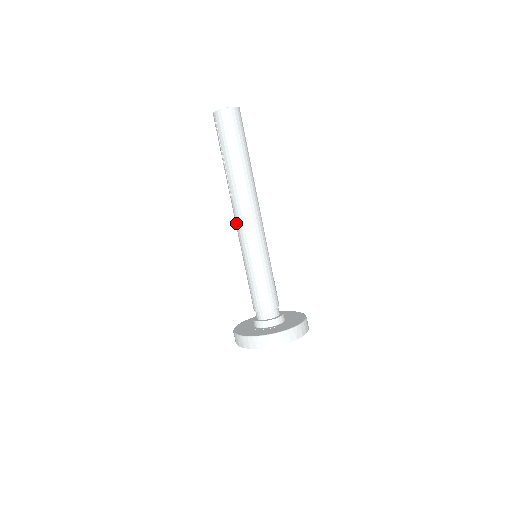
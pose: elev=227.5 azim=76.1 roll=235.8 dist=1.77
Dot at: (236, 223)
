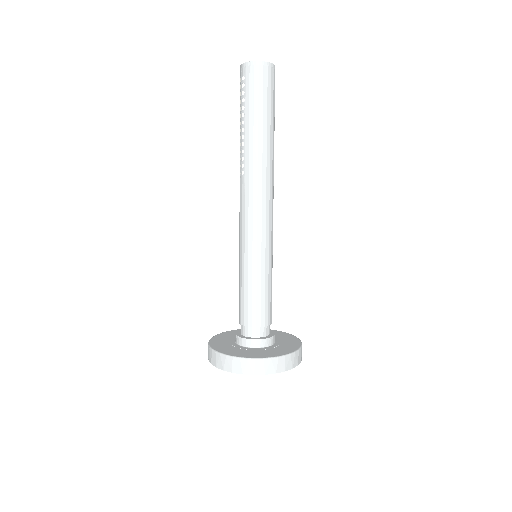
Dot at: (242, 210)
